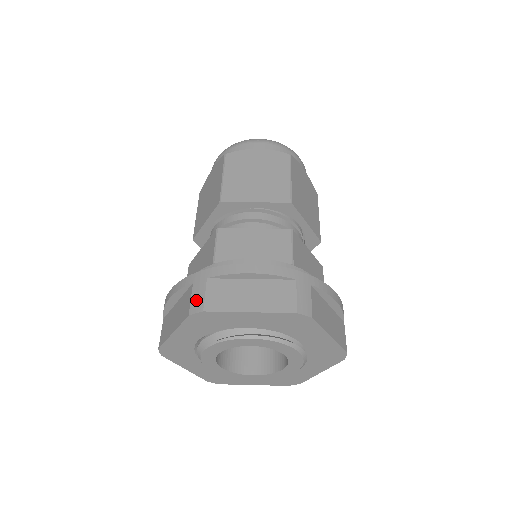
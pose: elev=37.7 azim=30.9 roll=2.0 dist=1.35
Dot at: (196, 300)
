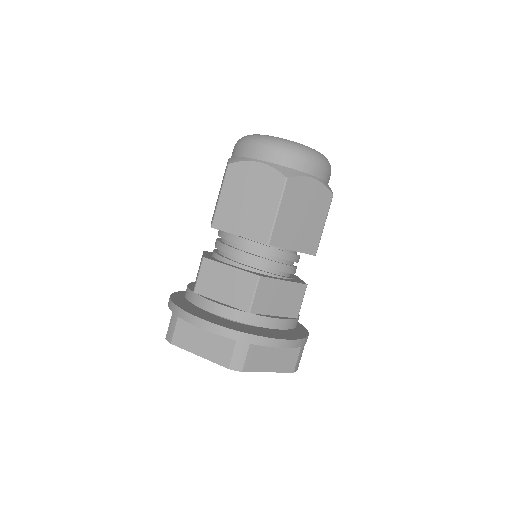
Dot at: (237, 359)
